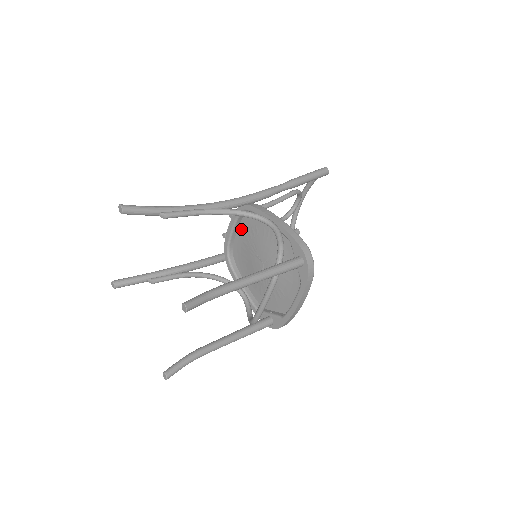
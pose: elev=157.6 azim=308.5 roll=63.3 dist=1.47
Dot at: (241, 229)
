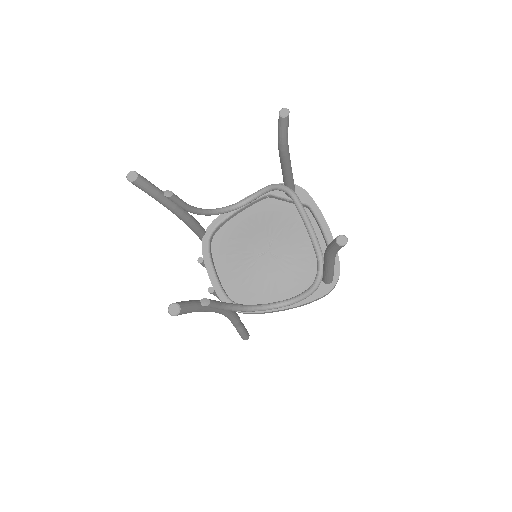
Dot at: (220, 265)
